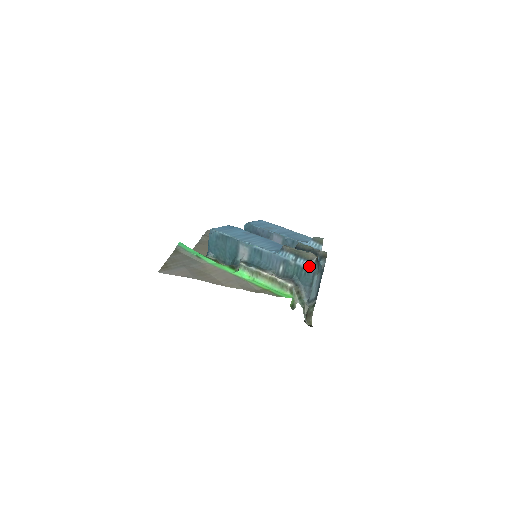
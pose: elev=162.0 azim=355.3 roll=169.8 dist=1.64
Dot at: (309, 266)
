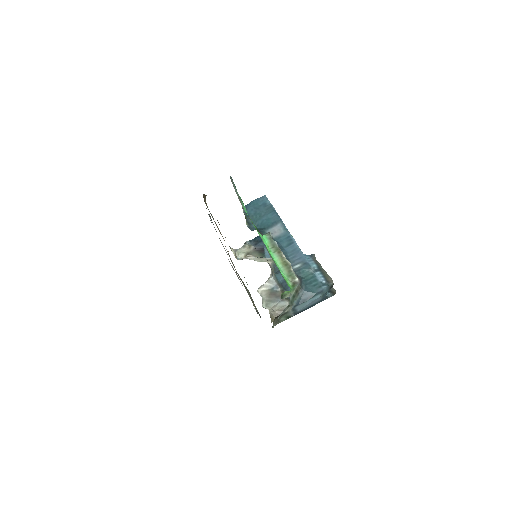
Dot at: (323, 283)
